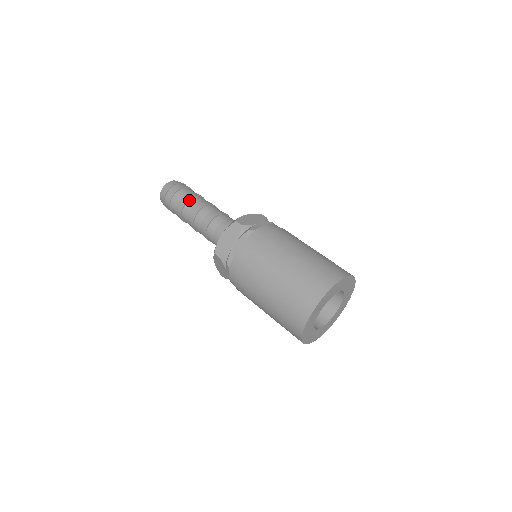
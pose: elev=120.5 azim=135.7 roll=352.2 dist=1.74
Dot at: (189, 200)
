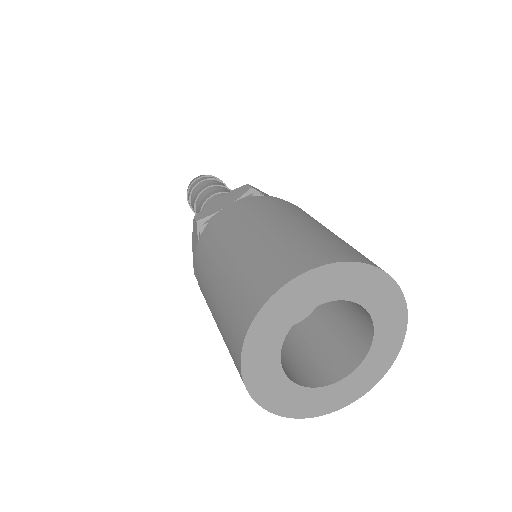
Dot at: (214, 186)
